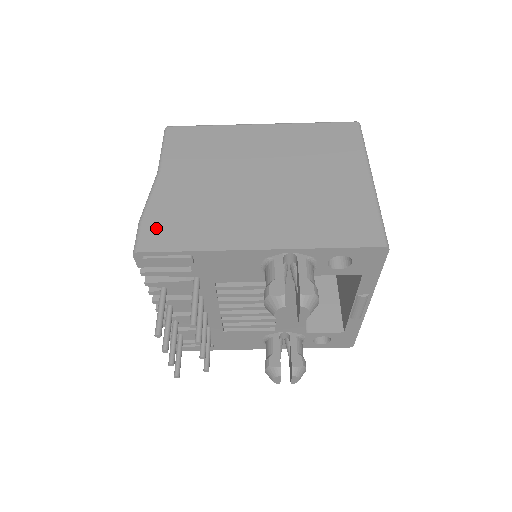
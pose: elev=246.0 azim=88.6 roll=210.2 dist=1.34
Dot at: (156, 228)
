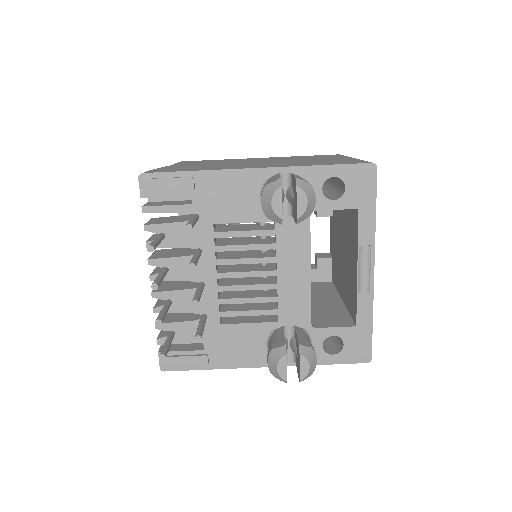
Dot at: (163, 170)
